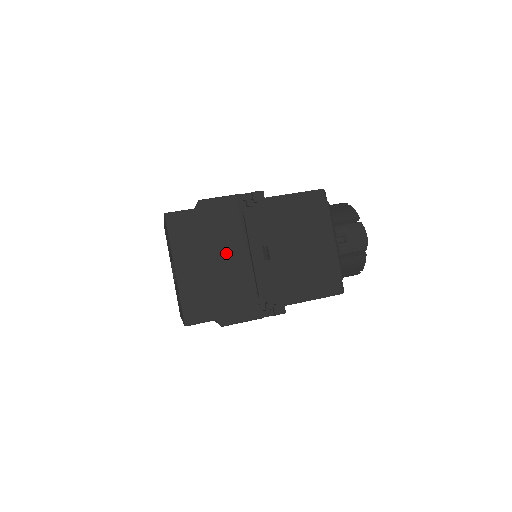
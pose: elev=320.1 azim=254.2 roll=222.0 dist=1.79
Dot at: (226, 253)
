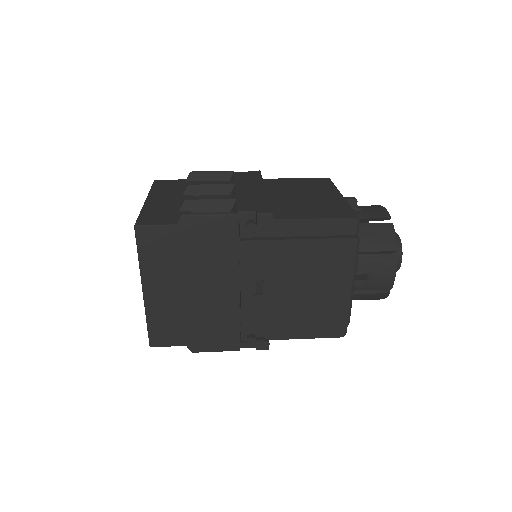
Dot at: (209, 281)
